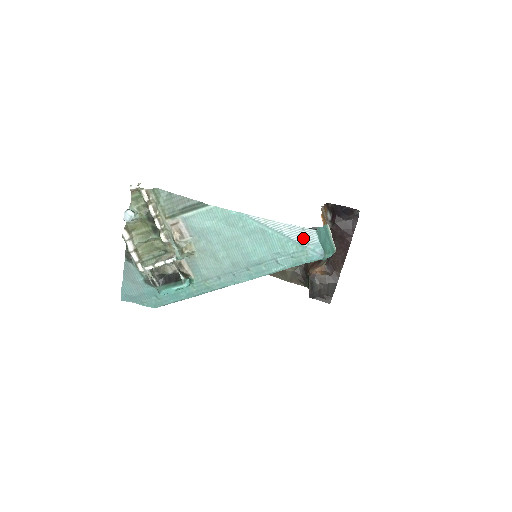
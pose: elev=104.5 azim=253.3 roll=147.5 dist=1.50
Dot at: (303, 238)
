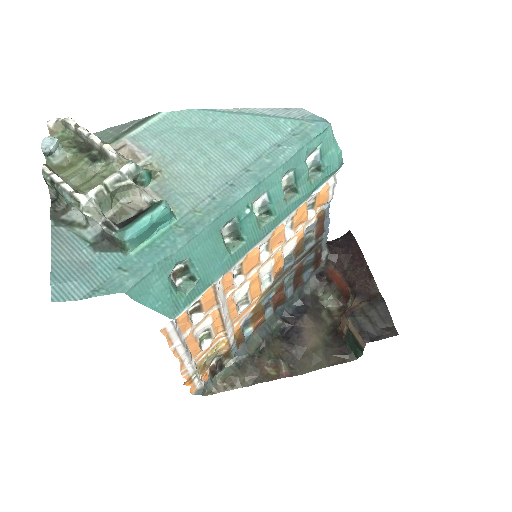
Dot at: (293, 114)
